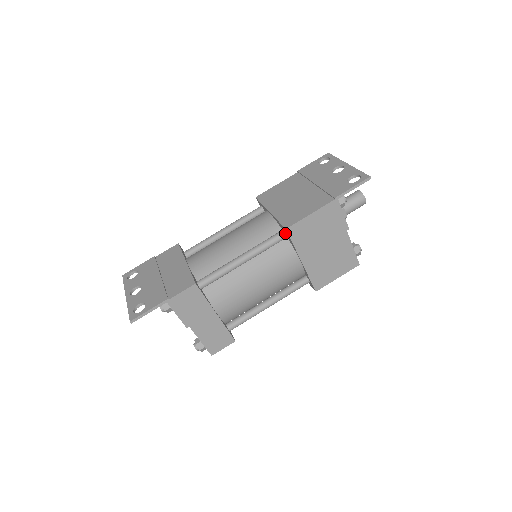
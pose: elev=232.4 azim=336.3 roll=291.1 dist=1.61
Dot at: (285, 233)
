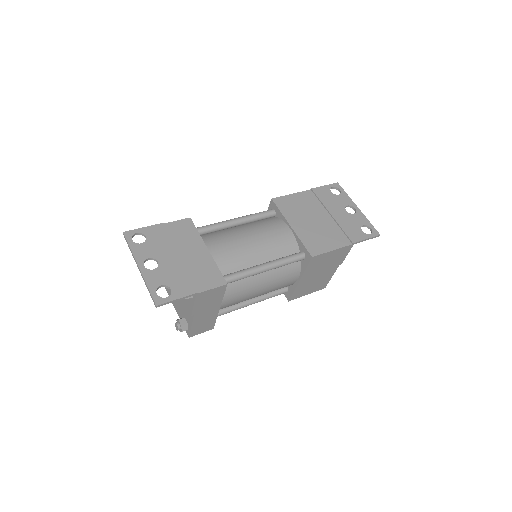
Dot at: (305, 257)
